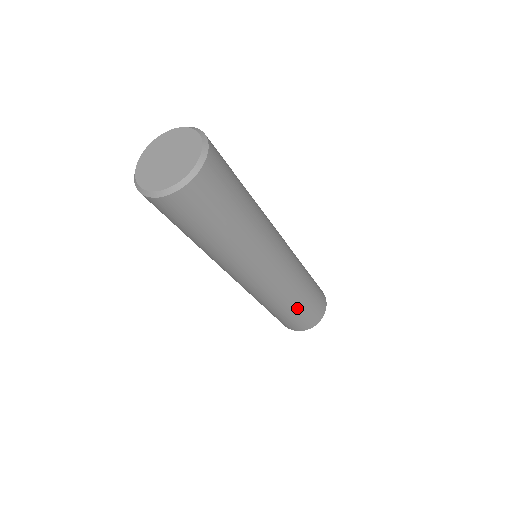
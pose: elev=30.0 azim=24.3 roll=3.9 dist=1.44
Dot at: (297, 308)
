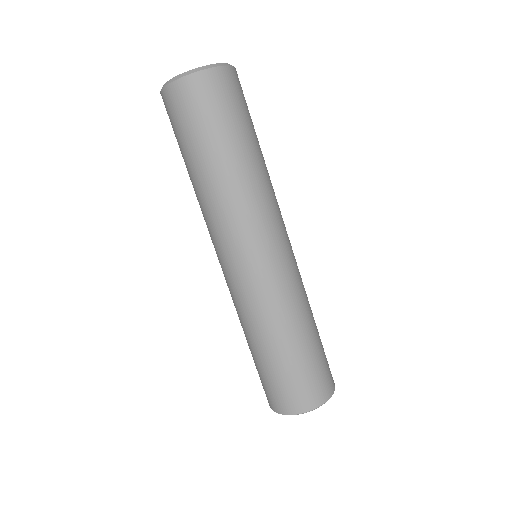
Dot at: (282, 351)
